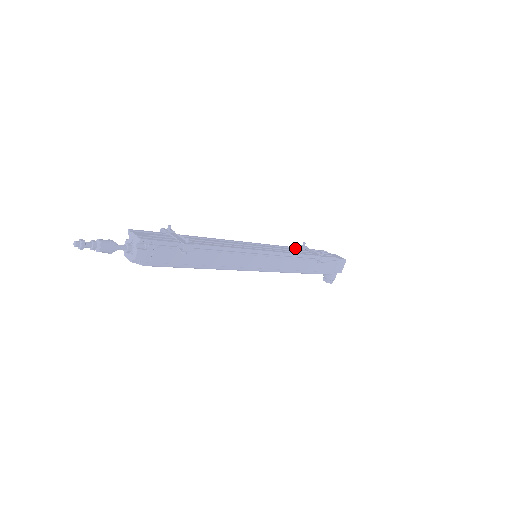
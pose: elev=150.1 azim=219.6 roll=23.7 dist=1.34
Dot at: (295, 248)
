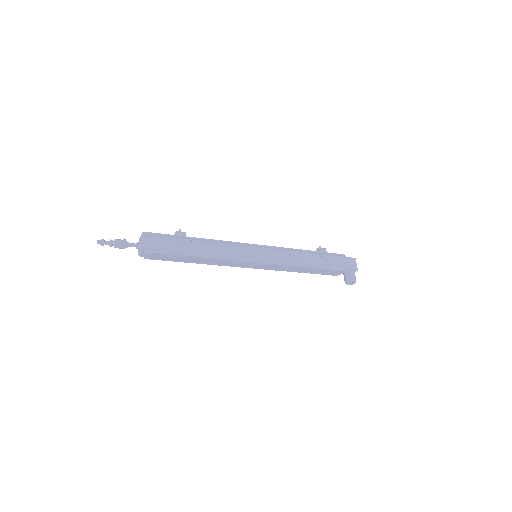
Dot at: occluded
